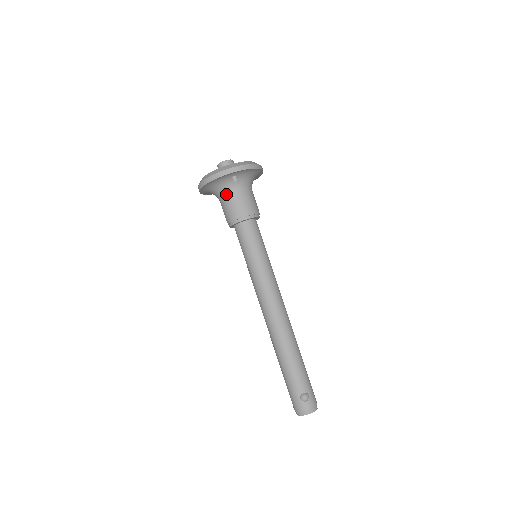
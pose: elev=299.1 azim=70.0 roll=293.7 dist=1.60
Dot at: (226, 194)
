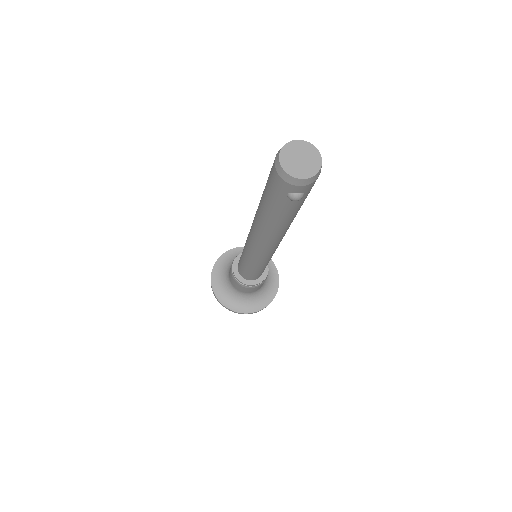
Dot at: occluded
